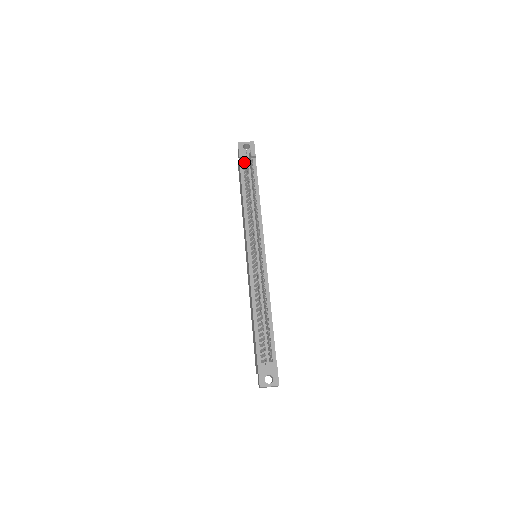
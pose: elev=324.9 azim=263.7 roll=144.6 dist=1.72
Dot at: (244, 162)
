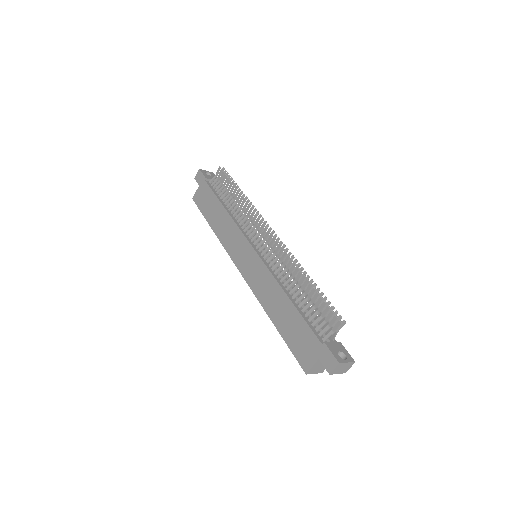
Dot at: occluded
